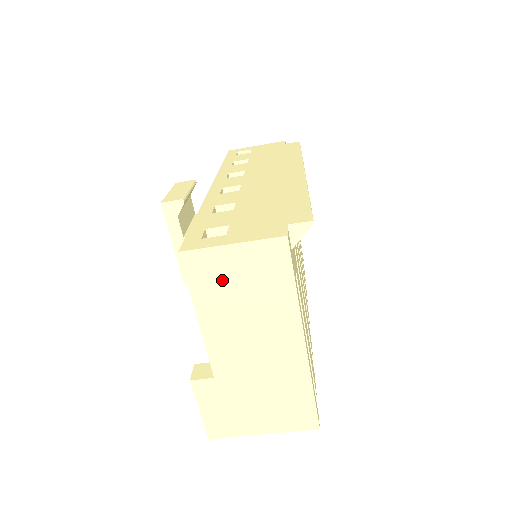
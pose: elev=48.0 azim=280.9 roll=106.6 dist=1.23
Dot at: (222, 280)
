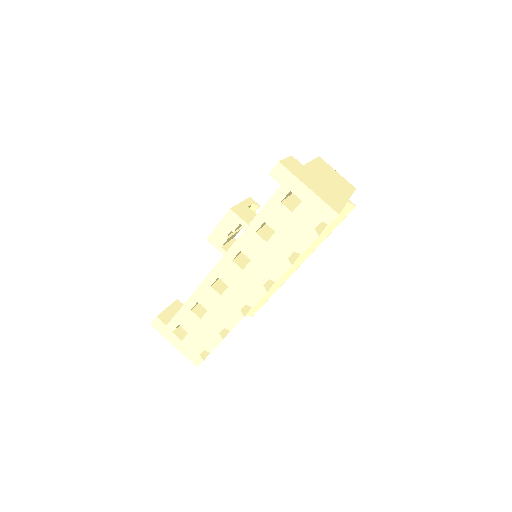
Dot at: (328, 169)
